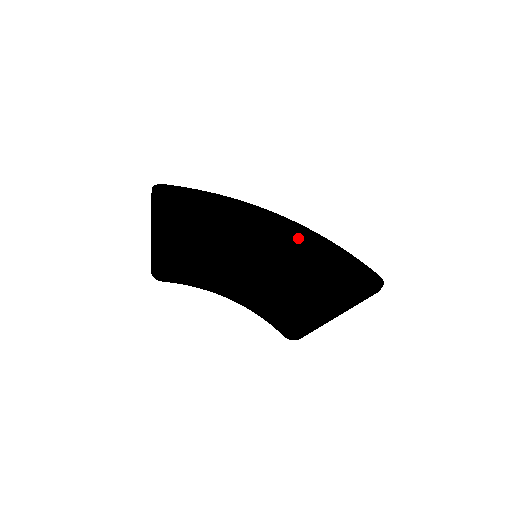
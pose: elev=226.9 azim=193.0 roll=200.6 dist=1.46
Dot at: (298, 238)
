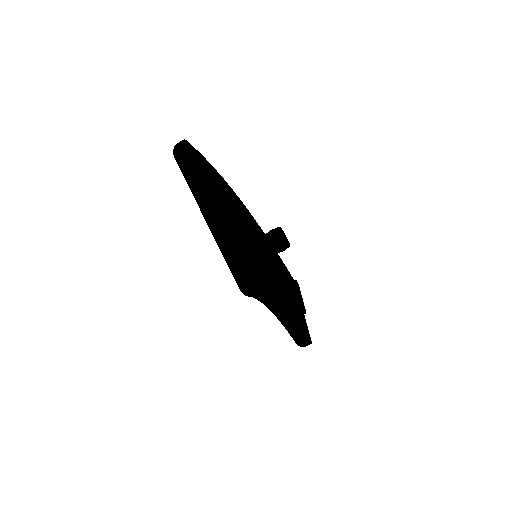
Dot at: (254, 232)
